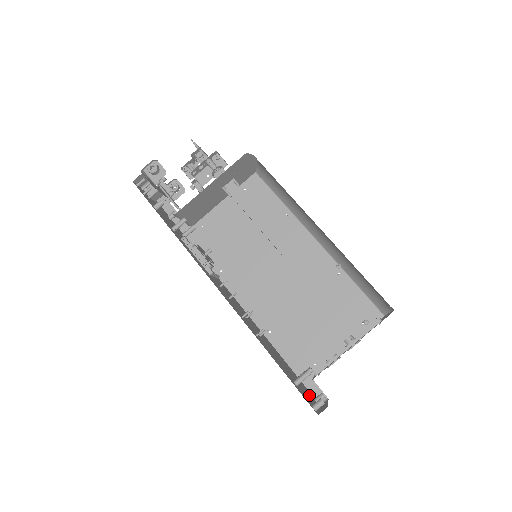
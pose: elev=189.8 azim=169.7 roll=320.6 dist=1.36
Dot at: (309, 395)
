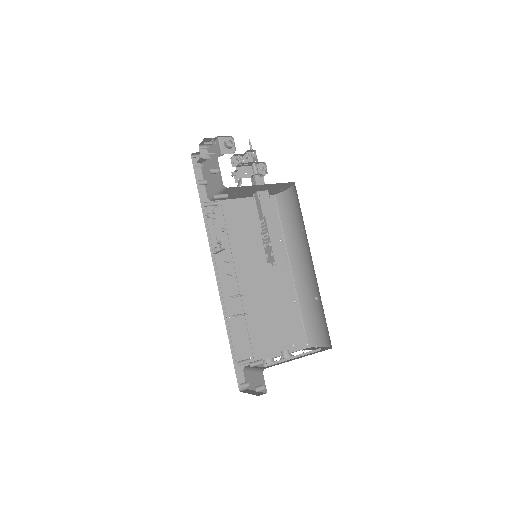
Dot at: occluded
